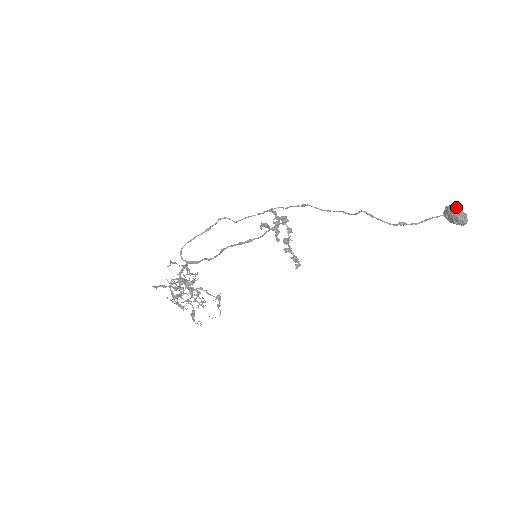
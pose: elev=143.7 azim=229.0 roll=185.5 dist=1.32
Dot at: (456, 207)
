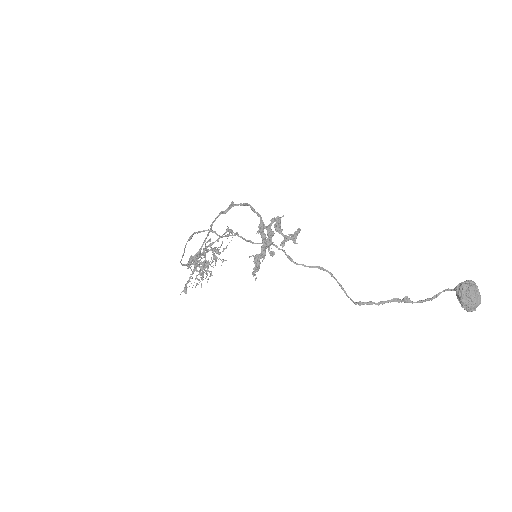
Dot at: (468, 299)
